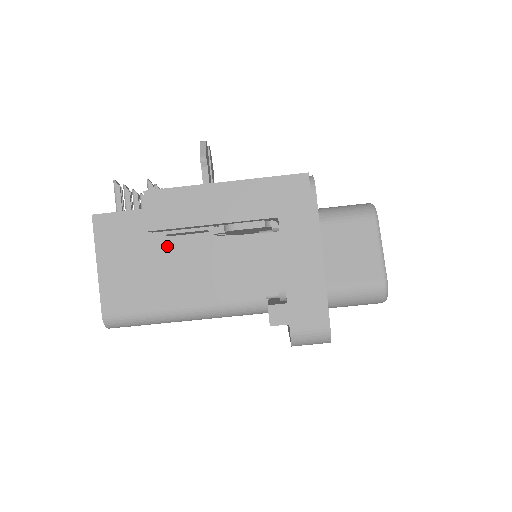
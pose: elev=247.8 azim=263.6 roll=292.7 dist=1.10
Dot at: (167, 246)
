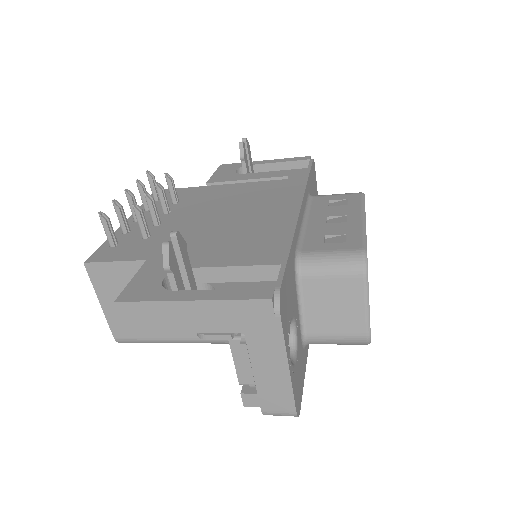
Dot at: occluded
